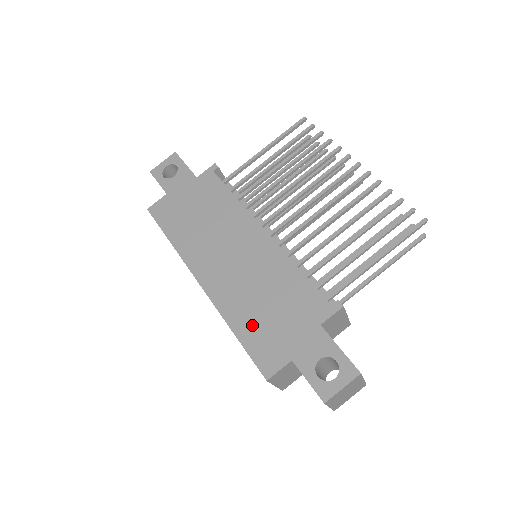
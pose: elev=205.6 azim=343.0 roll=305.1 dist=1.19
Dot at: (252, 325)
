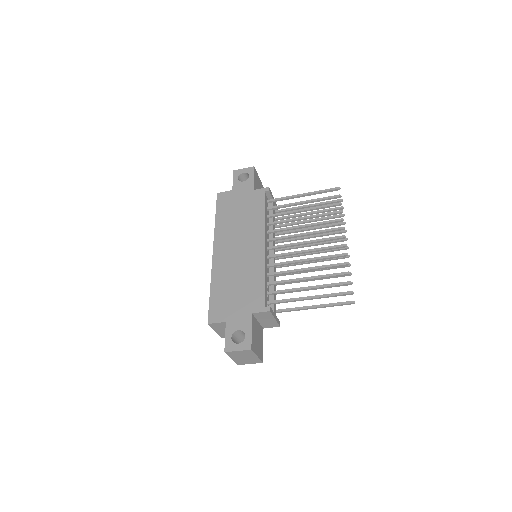
Dot at: (221, 292)
